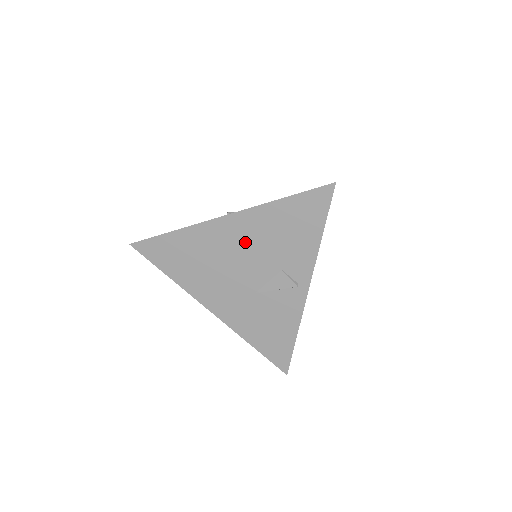
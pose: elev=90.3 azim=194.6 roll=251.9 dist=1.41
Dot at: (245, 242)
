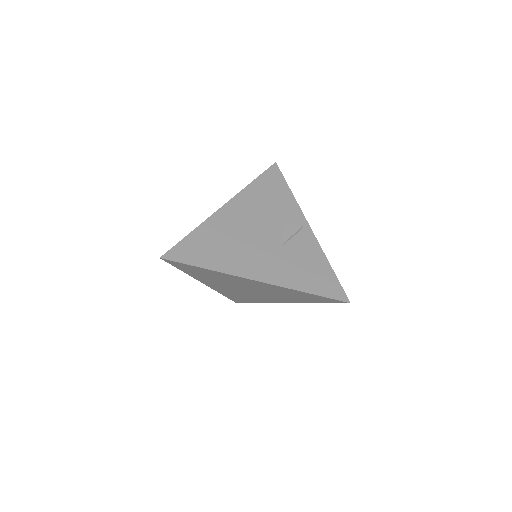
Dot at: (249, 215)
